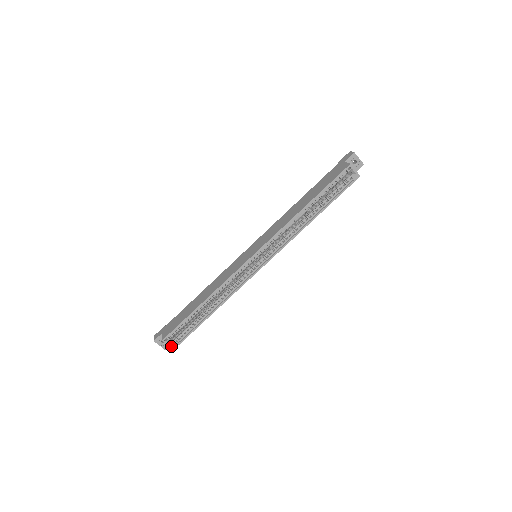
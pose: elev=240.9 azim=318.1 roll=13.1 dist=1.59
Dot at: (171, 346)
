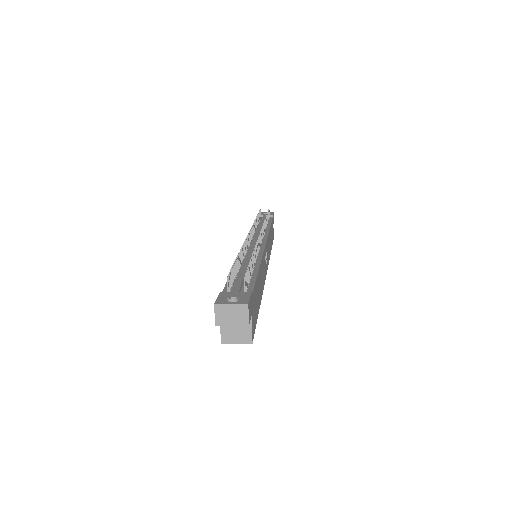
Dot at: occluded
